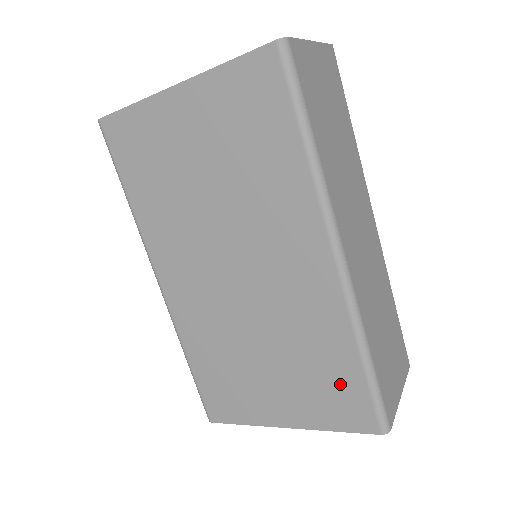
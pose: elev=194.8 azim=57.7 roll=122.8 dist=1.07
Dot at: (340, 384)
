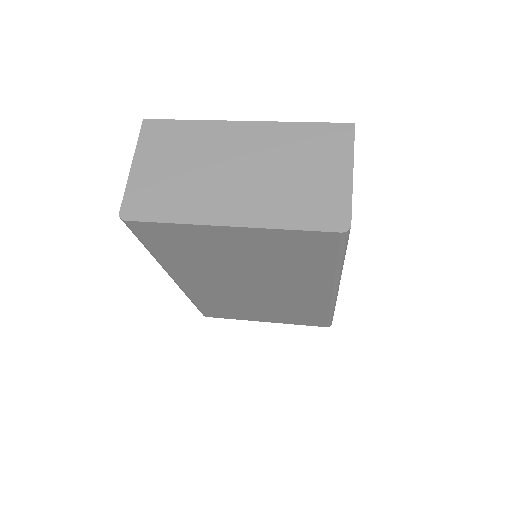
Dot at: (310, 317)
